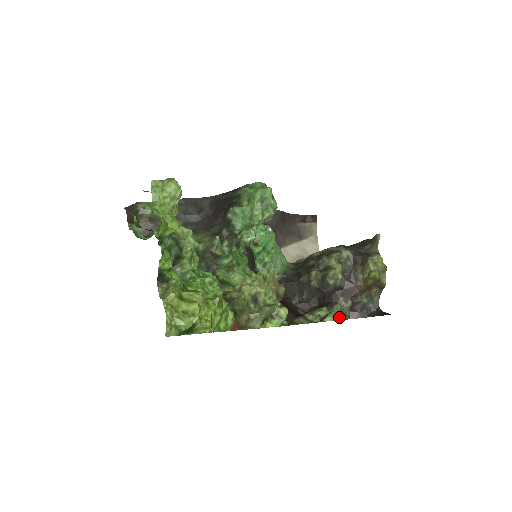
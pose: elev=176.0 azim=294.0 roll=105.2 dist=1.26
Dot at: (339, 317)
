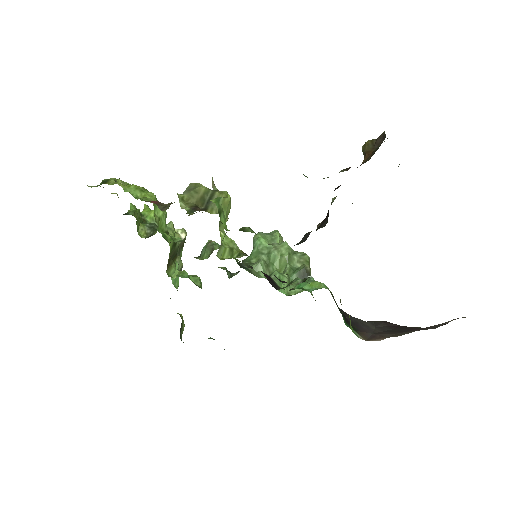
Dot at: occluded
